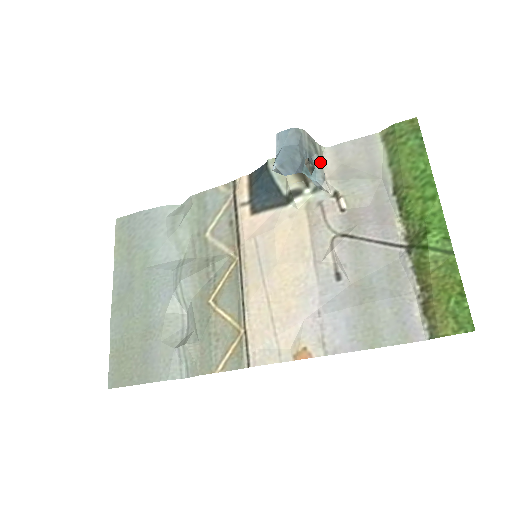
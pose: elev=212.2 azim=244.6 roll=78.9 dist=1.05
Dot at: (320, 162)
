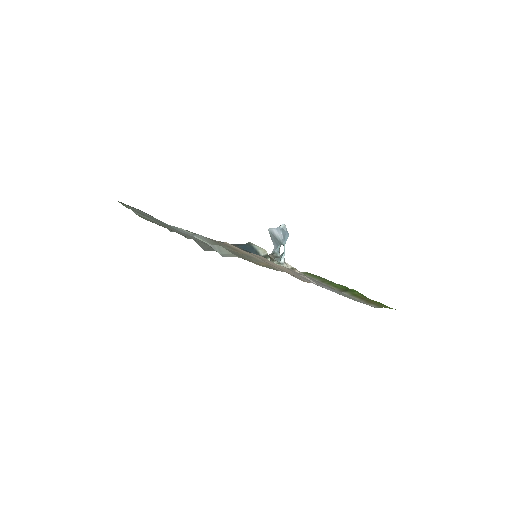
Dot at: occluded
